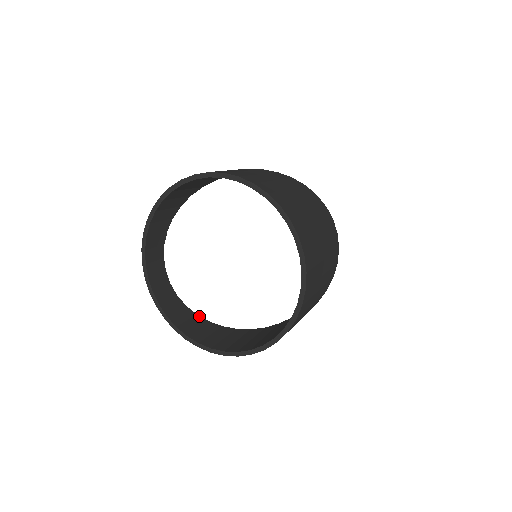
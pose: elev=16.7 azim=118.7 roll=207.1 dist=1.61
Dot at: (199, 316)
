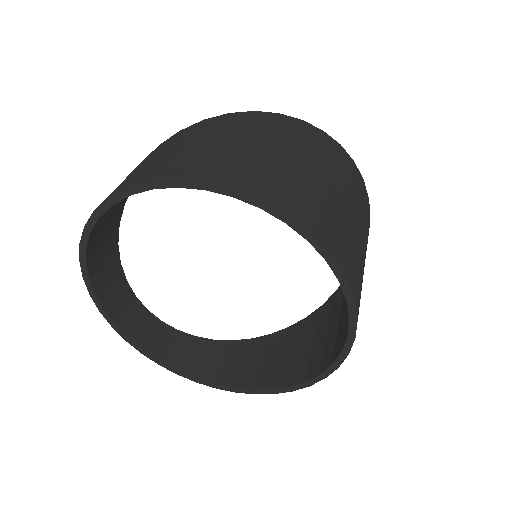
Dot at: (217, 340)
